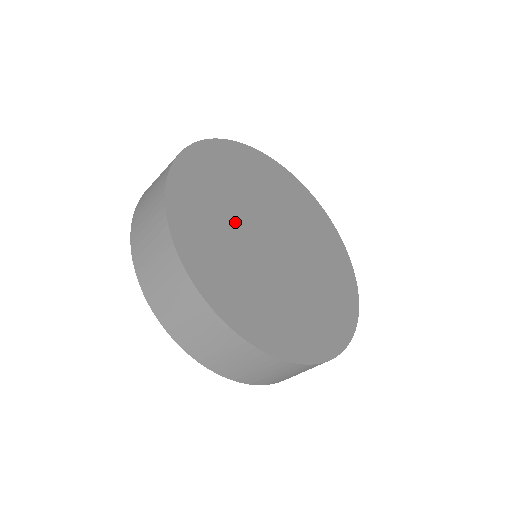
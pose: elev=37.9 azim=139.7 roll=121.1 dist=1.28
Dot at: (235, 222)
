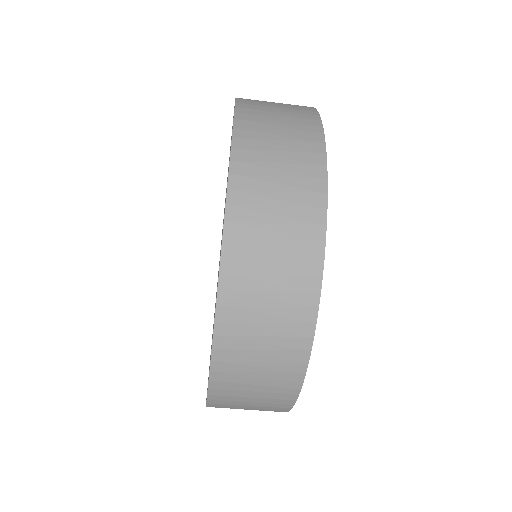
Dot at: occluded
